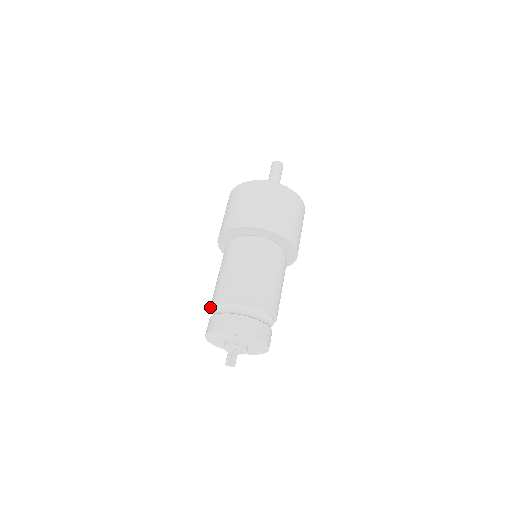
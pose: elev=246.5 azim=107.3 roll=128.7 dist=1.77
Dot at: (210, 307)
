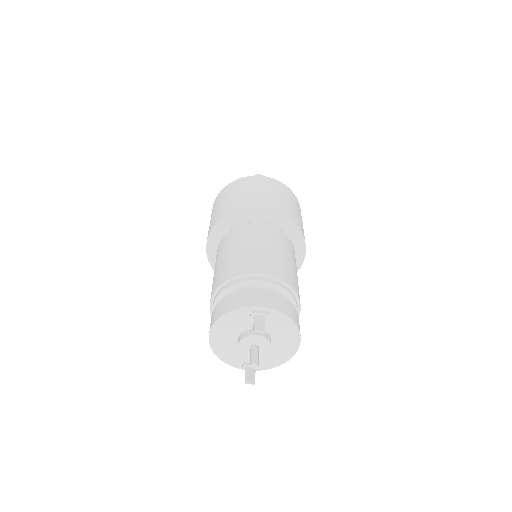
Dot at: occluded
